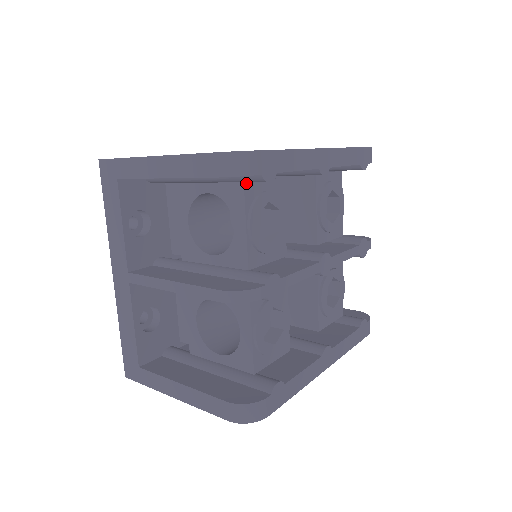
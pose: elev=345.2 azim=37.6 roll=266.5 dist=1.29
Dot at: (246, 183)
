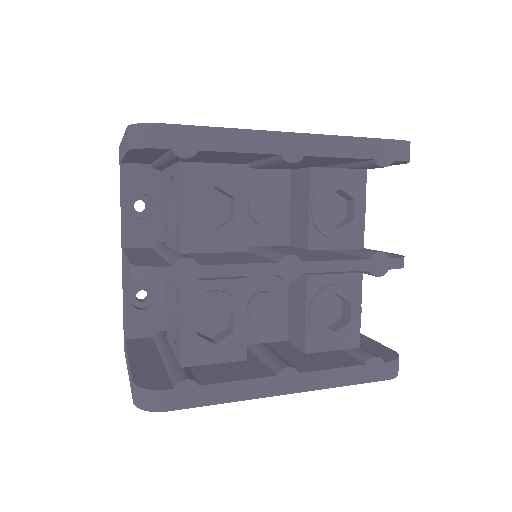
Dot at: (183, 163)
